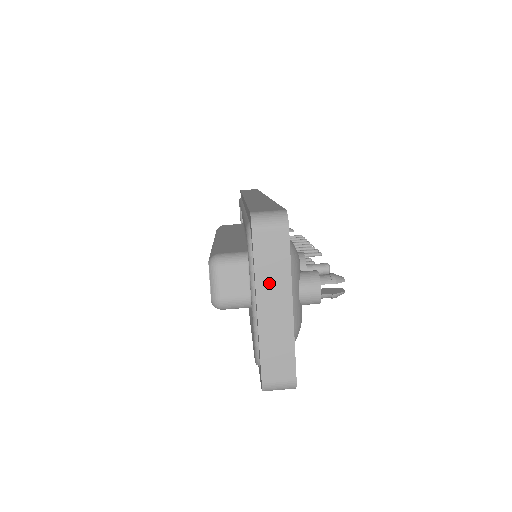
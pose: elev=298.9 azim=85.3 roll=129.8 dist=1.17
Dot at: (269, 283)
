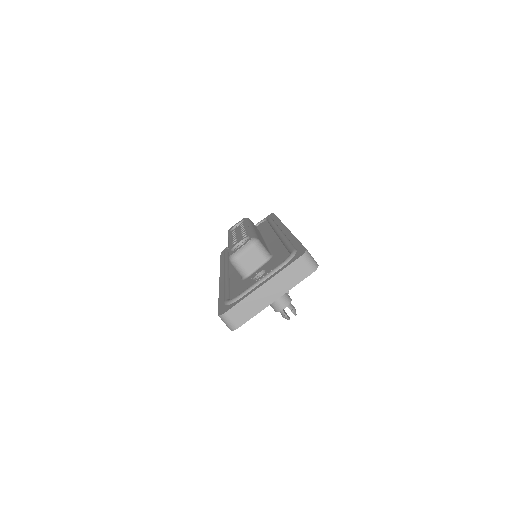
Dot at: (280, 282)
